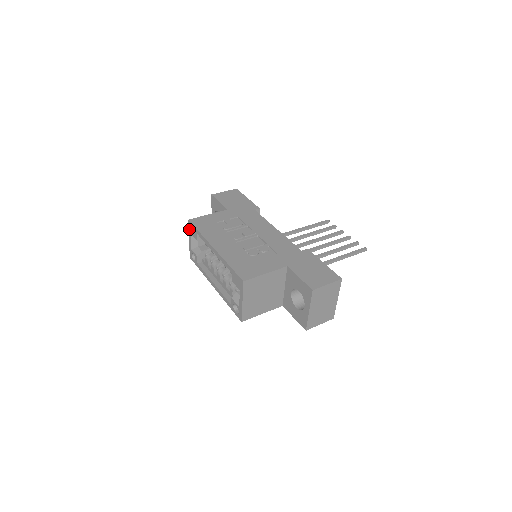
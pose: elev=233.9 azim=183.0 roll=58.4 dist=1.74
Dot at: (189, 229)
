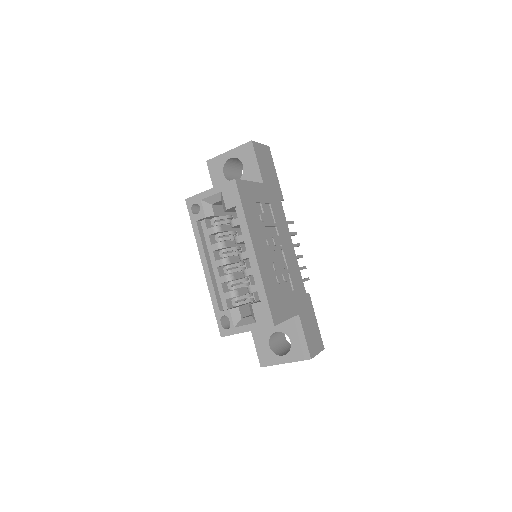
Dot at: (224, 186)
